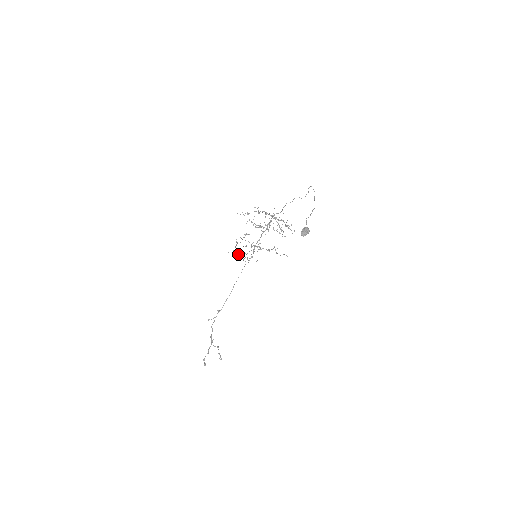
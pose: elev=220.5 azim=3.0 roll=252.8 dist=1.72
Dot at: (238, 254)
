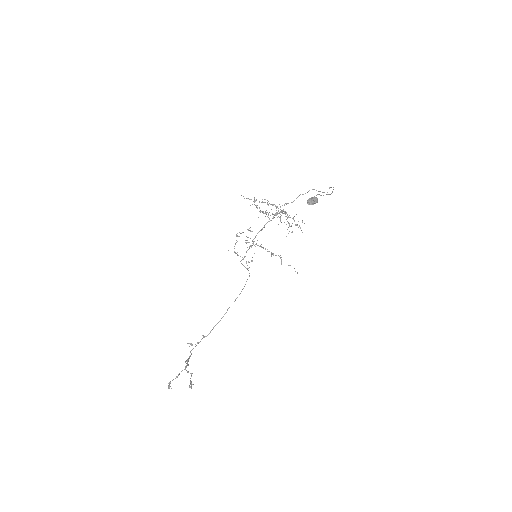
Dot at: (237, 254)
